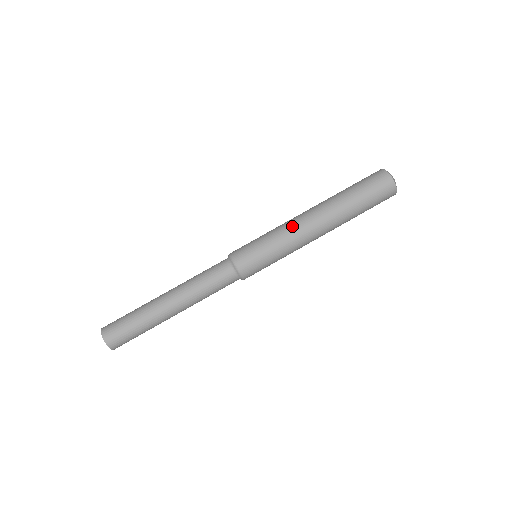
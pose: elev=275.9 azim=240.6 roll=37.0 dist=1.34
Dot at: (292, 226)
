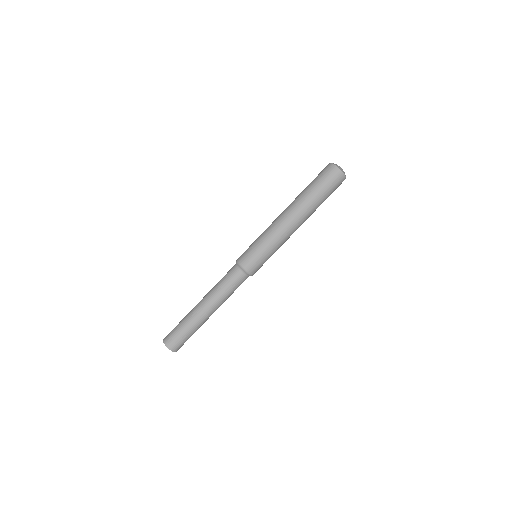
Dot at: (275, 227)
